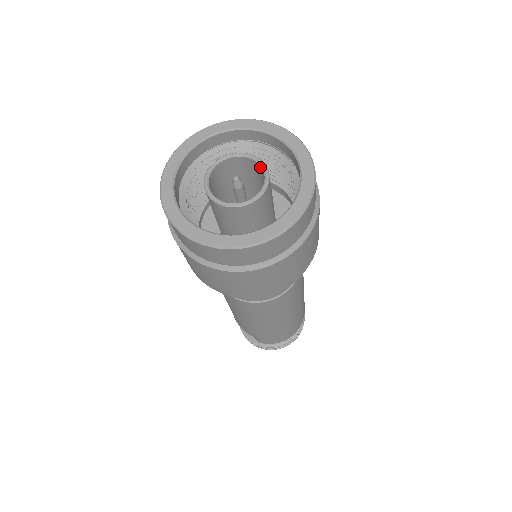
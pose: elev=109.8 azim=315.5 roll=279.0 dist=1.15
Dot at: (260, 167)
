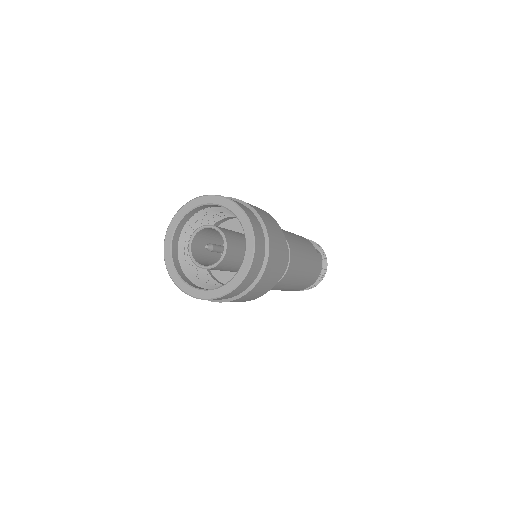
Dot at: (222, 235)
